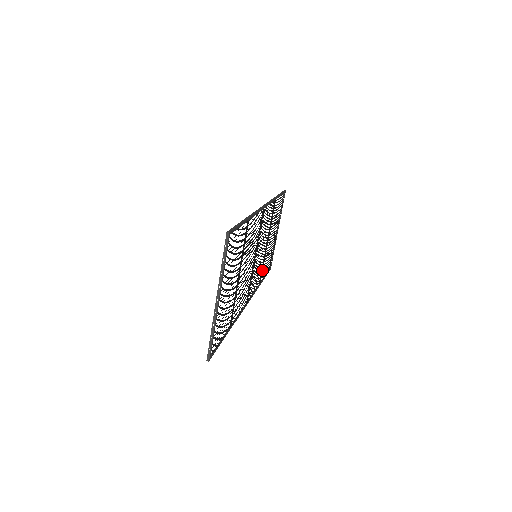
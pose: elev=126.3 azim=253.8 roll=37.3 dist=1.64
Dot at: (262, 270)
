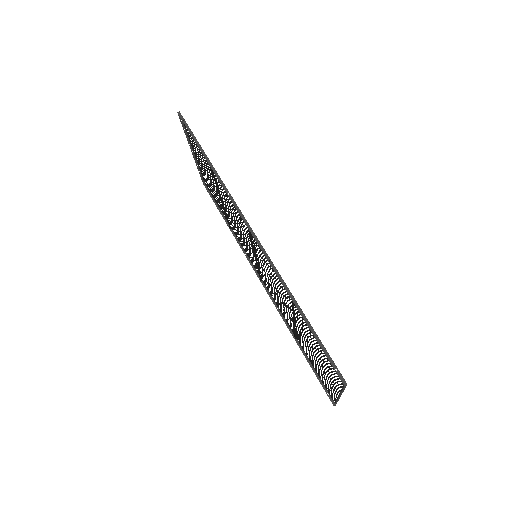
Dot at: (230, 223)
